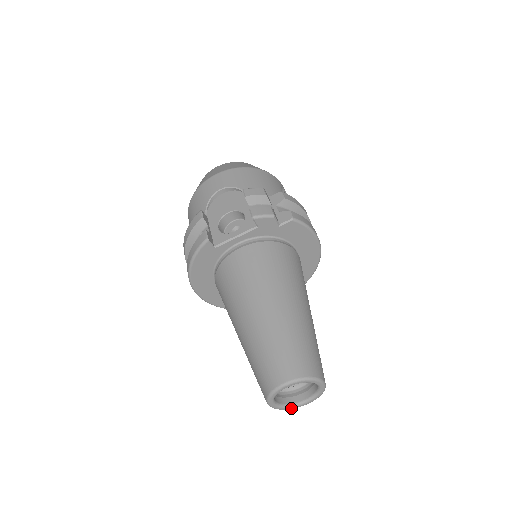
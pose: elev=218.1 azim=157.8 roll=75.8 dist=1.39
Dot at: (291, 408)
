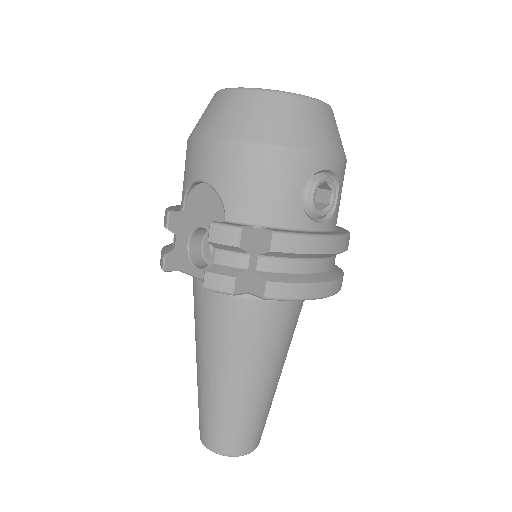
Dot at: occluded
